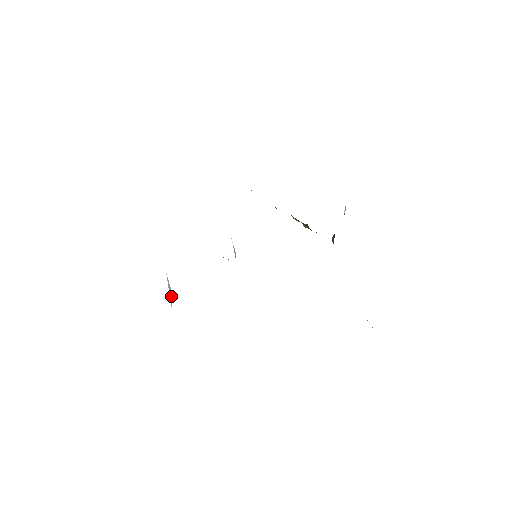
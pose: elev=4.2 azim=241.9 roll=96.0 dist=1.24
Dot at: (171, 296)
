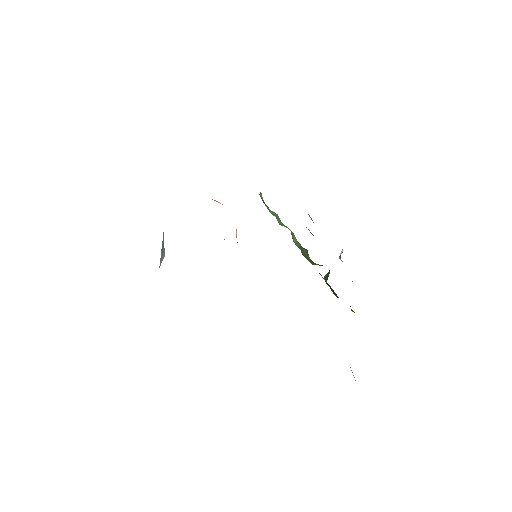
Dot at: (162, 255)
